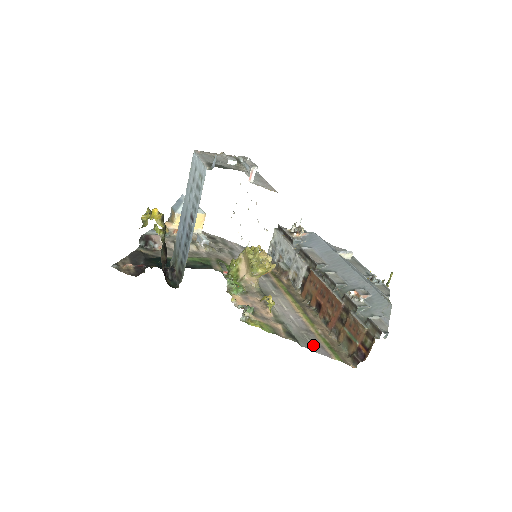
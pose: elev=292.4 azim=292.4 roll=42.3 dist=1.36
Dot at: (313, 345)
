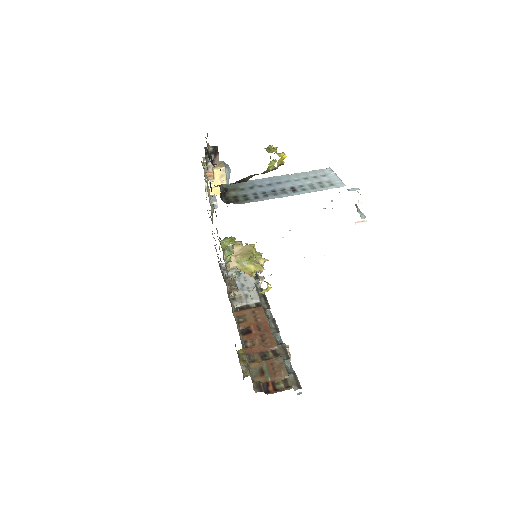
Dot at: occluded
